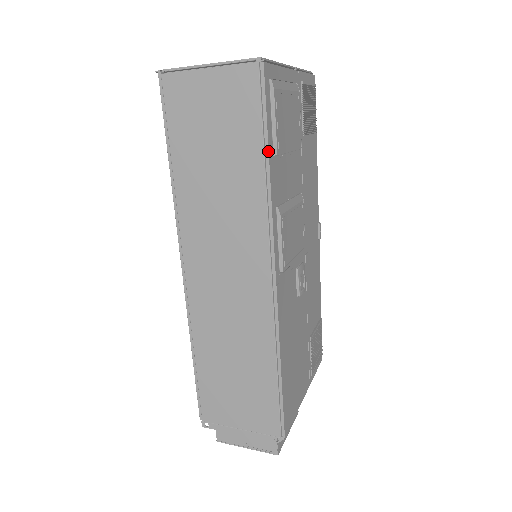
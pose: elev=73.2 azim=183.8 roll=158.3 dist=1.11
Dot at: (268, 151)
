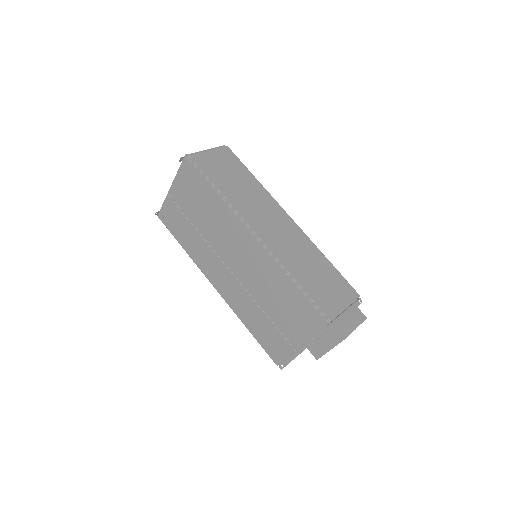
Dot at: (251, 173)
